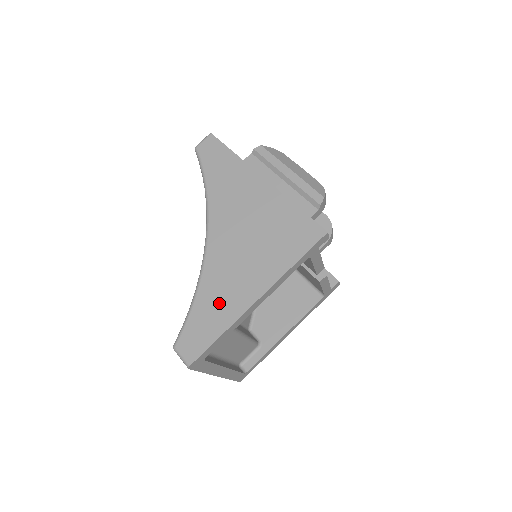
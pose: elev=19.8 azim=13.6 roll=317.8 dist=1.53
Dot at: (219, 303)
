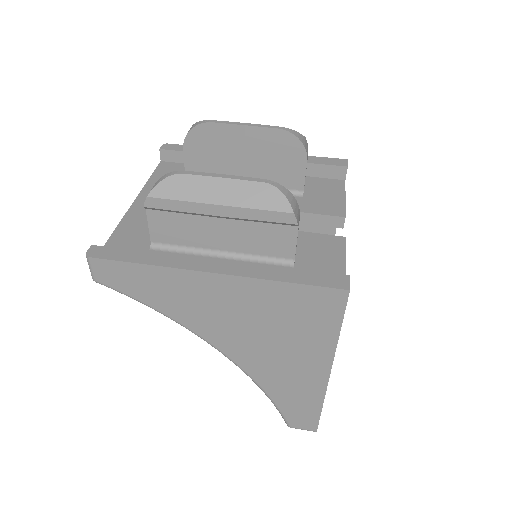
Dot at: (295, 391)
